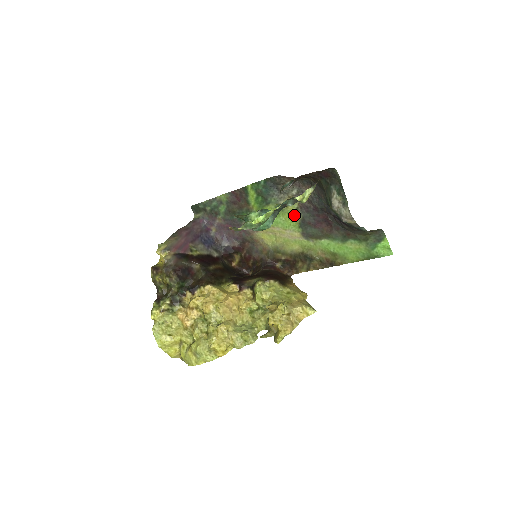
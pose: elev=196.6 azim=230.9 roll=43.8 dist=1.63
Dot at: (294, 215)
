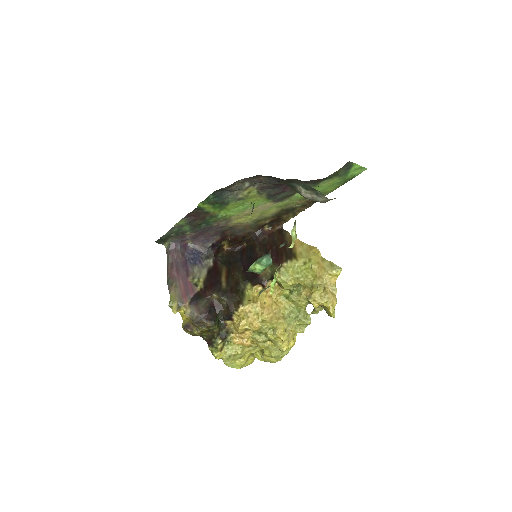
Dot at: (258, 196)
